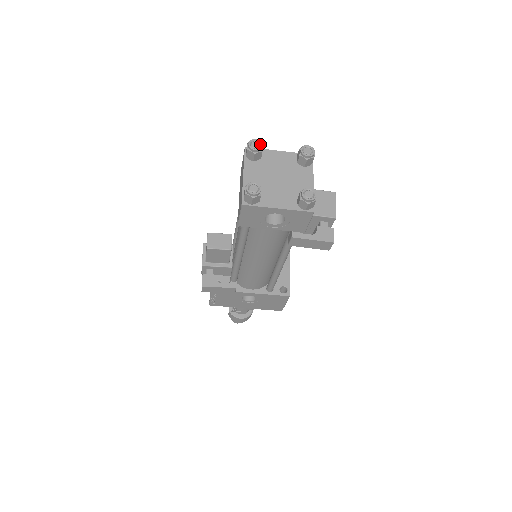
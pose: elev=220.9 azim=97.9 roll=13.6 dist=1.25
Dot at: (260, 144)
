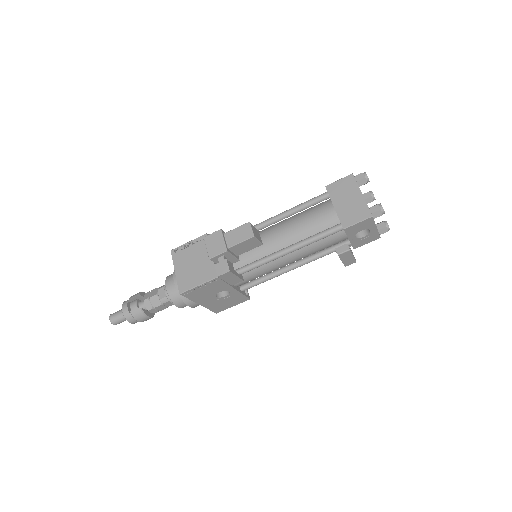
Dot at: occluded
